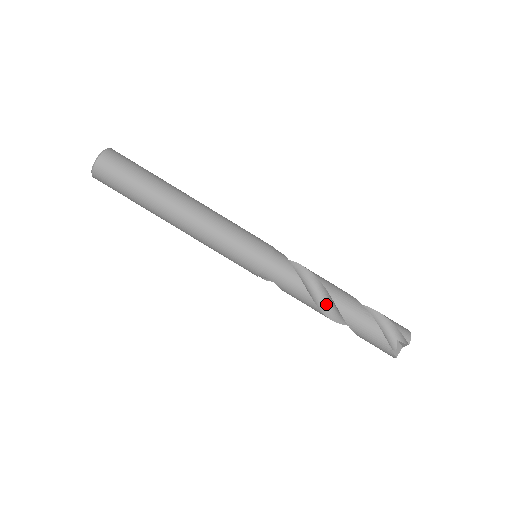
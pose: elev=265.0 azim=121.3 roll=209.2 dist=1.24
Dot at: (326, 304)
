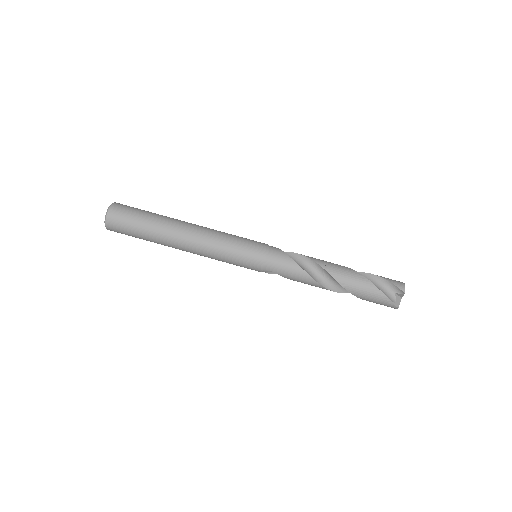
Dot at: (325, 279)
